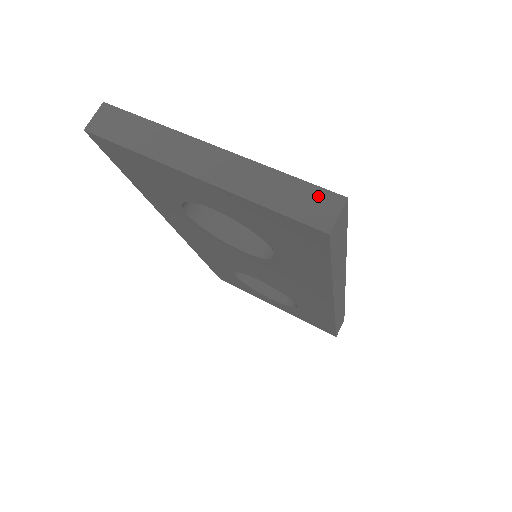
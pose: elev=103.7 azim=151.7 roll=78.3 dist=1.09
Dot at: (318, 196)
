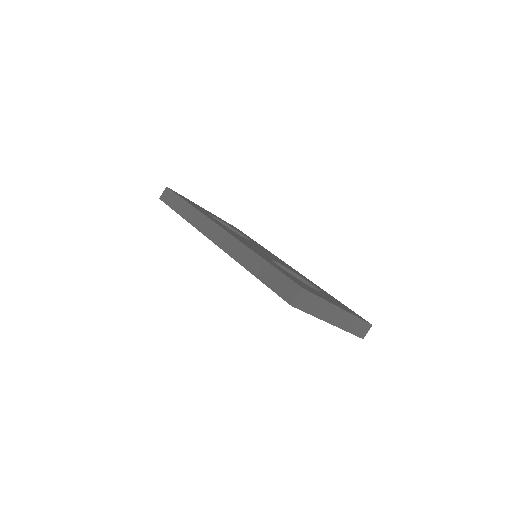
Dot at: (365, 326)
